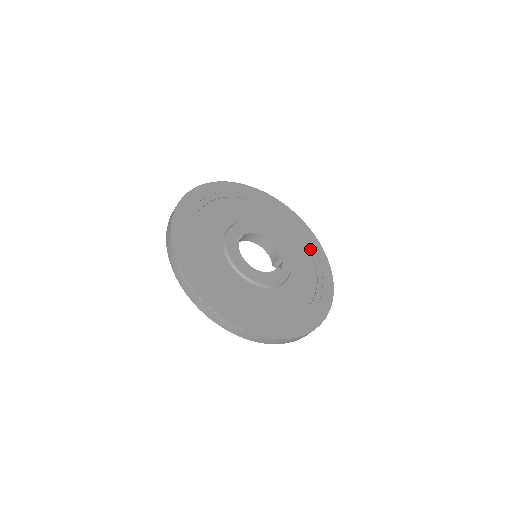
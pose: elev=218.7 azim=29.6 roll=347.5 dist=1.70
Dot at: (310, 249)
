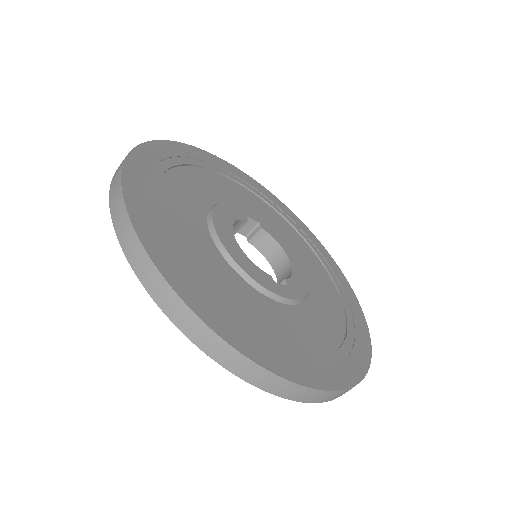
Dot at: (347, 336)
